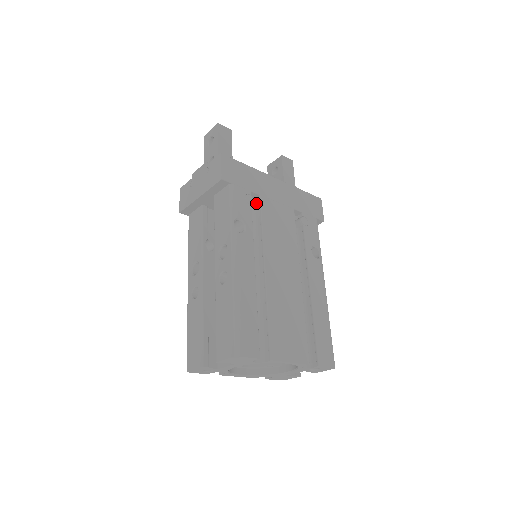
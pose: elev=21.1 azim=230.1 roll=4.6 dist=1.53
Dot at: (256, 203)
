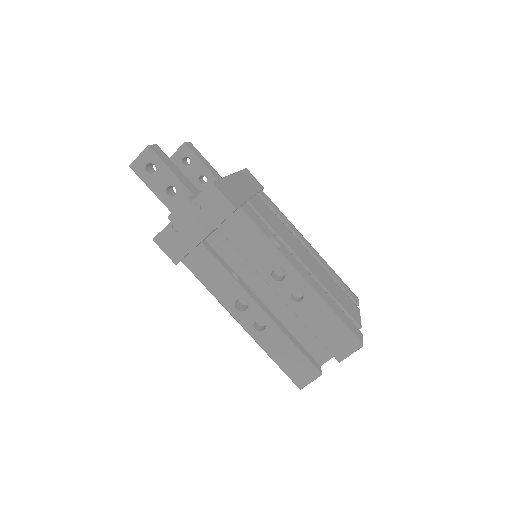
Dot at: occluded
